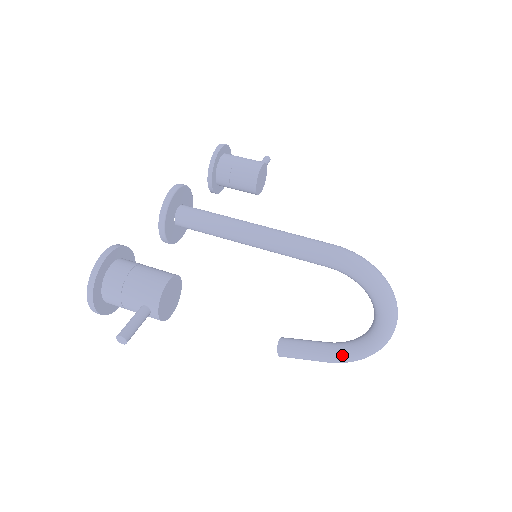
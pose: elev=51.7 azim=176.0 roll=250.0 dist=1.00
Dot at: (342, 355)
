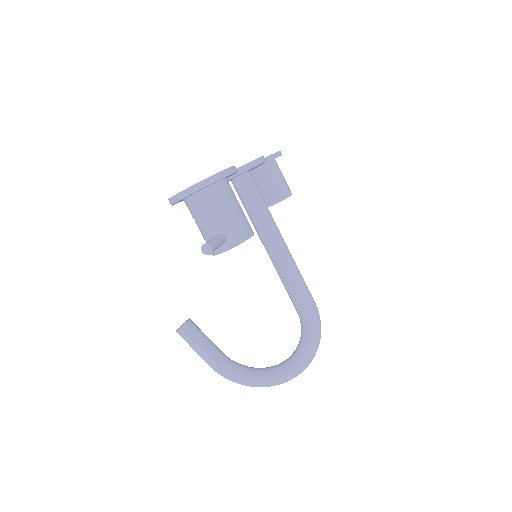
Dot at: (228, 370)
